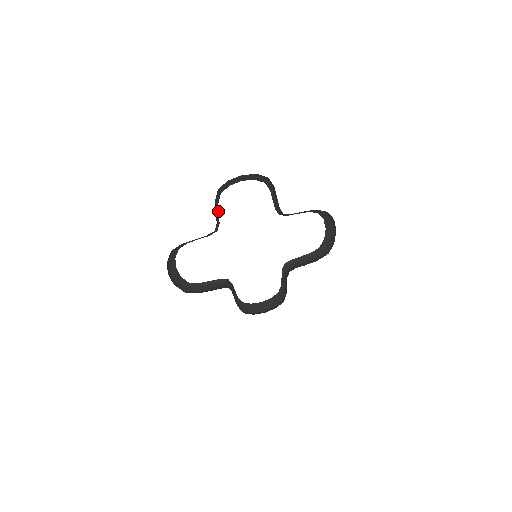
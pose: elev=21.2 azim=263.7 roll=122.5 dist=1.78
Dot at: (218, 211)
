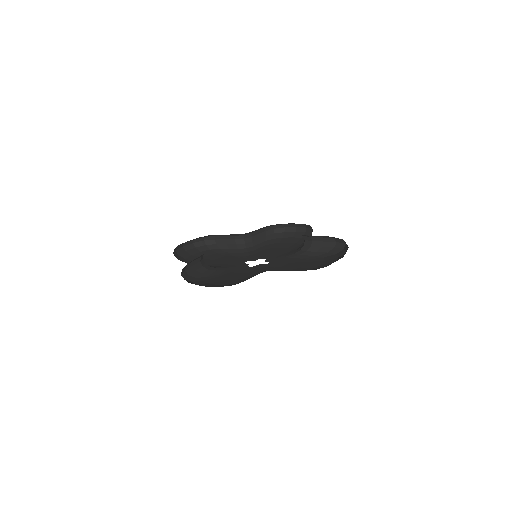
Dot at: (196, 258)
